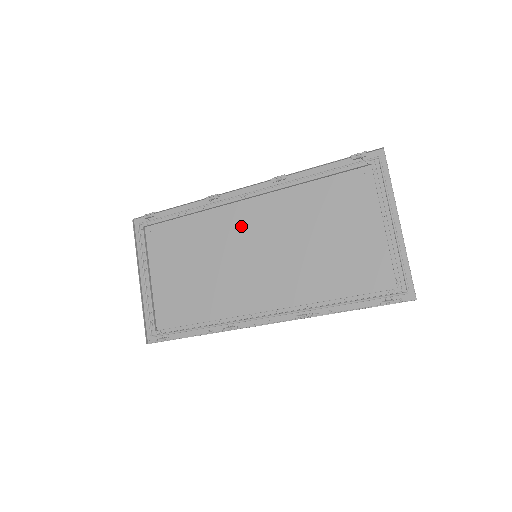
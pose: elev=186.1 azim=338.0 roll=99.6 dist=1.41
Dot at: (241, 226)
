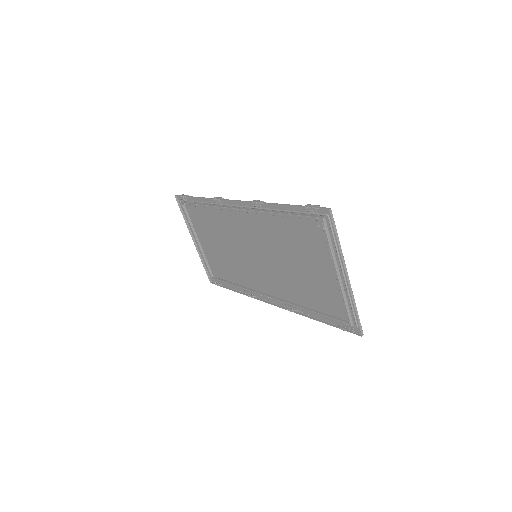
Dot at: (241, 230)
